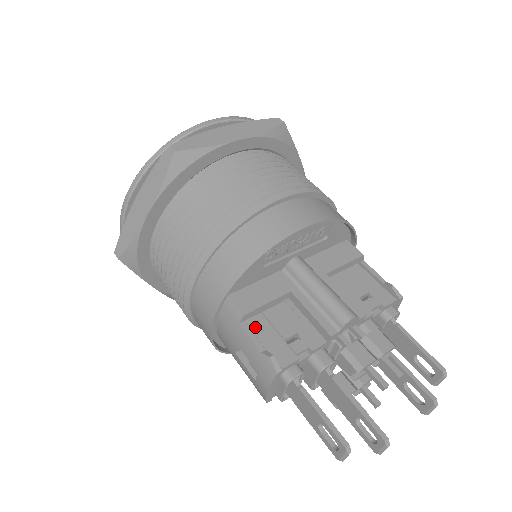
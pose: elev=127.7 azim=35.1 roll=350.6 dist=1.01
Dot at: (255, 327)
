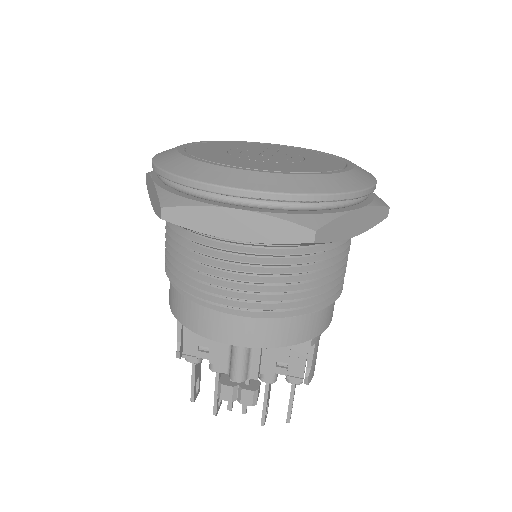
Dot at: occluded
